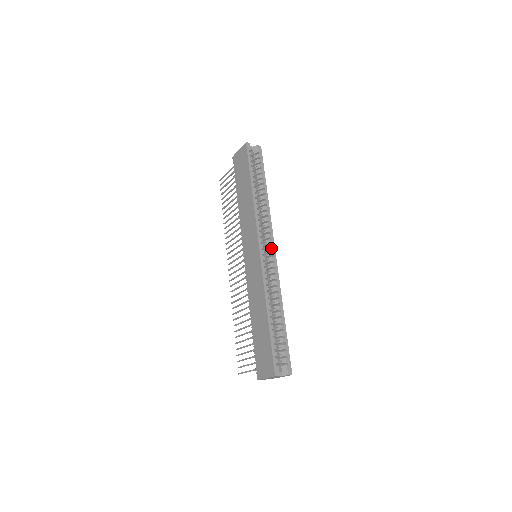
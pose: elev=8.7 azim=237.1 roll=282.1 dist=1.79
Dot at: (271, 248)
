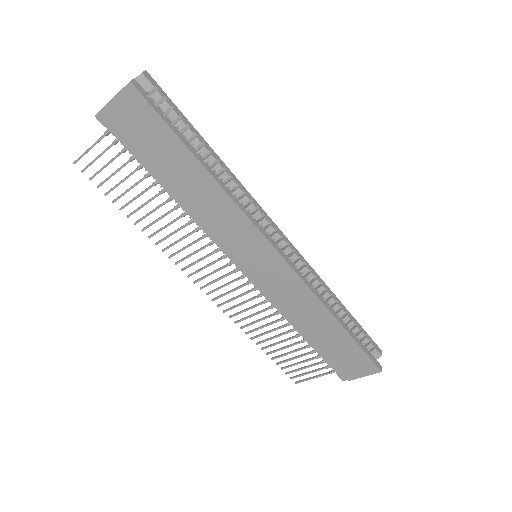
Dot at: (280, 236)
